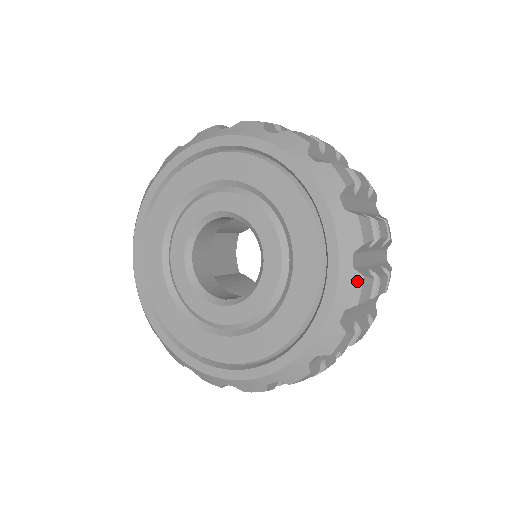
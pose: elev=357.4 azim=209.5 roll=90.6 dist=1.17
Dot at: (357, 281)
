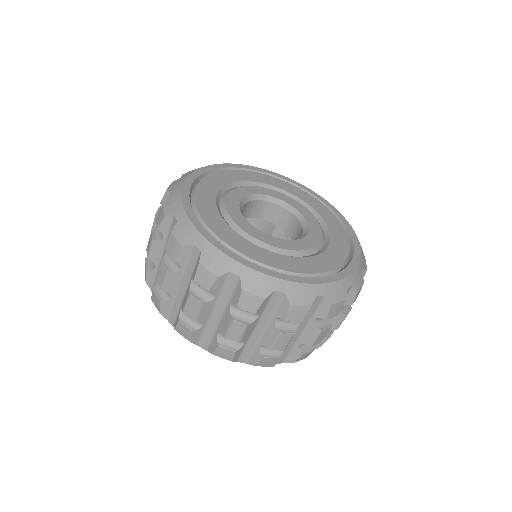
Dot at: occluded
